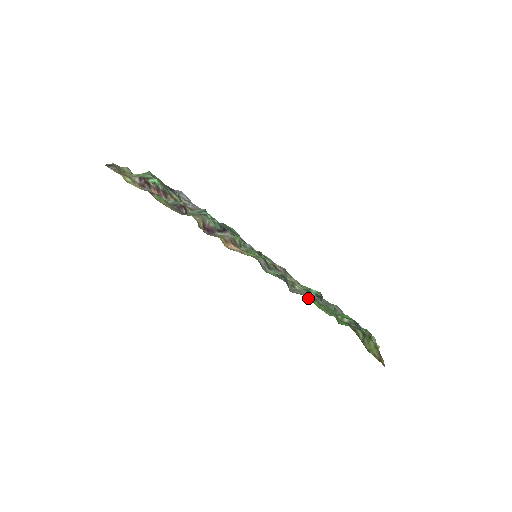
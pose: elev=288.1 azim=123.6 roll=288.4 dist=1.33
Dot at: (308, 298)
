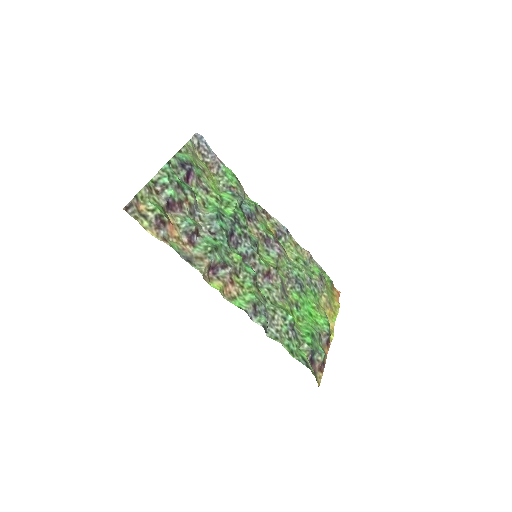
Dot at: (290, 298)
